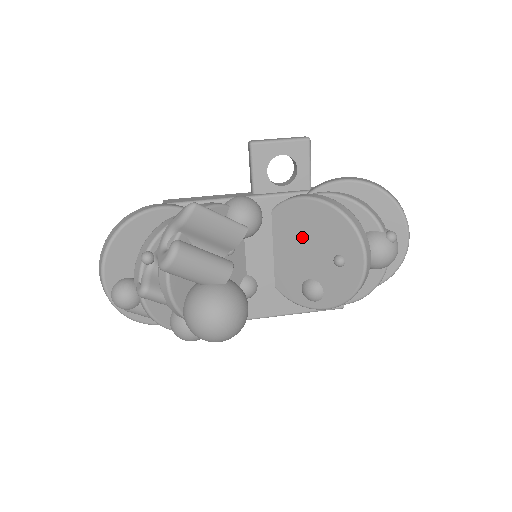
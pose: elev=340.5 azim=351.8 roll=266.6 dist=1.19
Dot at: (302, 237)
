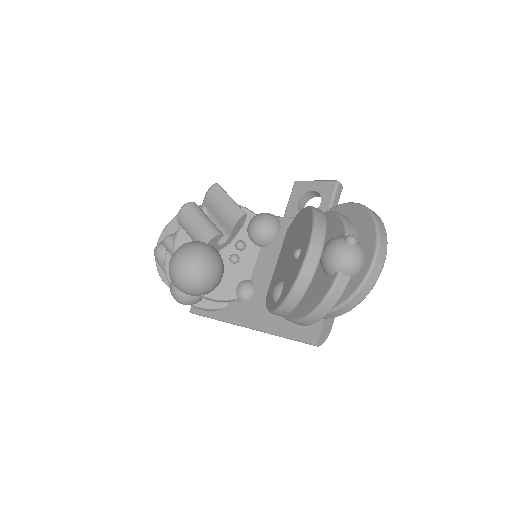
Dot at: (291, 243)
